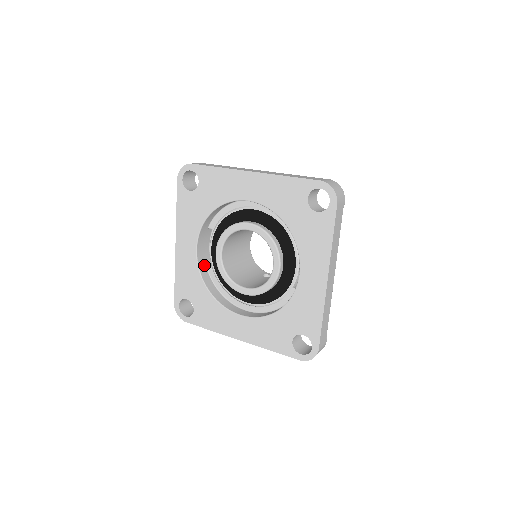
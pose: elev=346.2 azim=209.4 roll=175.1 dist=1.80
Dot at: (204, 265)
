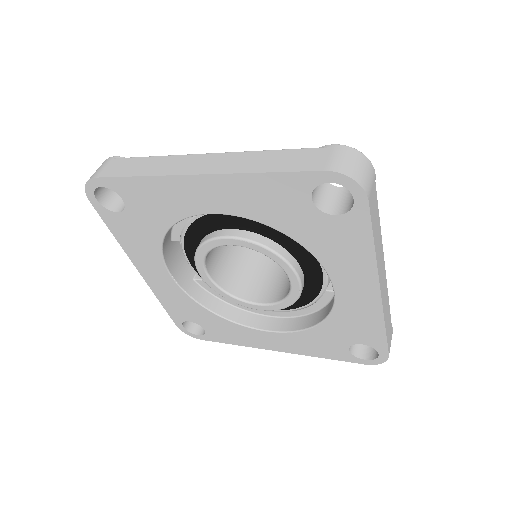
Dot at: (190, 281)
